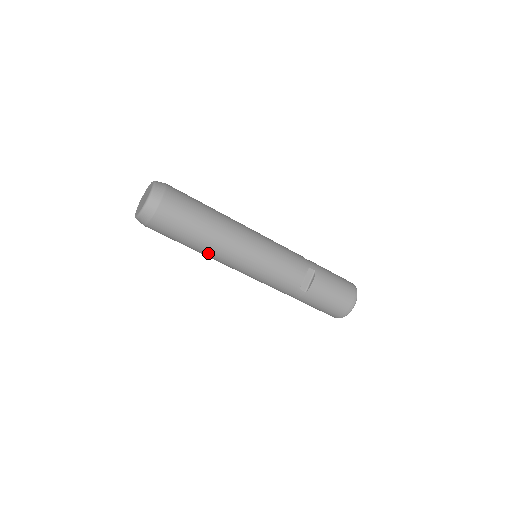
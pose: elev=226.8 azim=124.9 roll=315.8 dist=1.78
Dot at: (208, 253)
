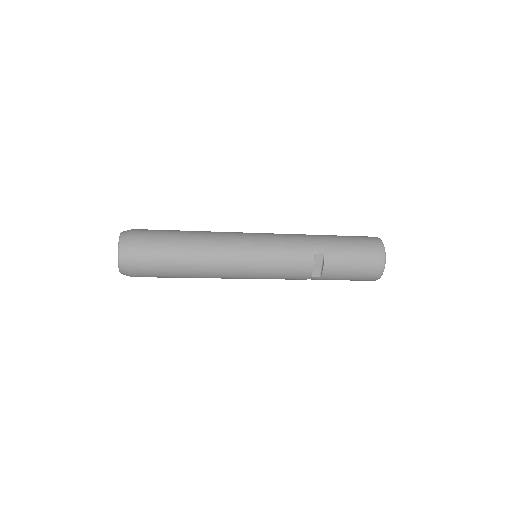
Dot at: occluded
